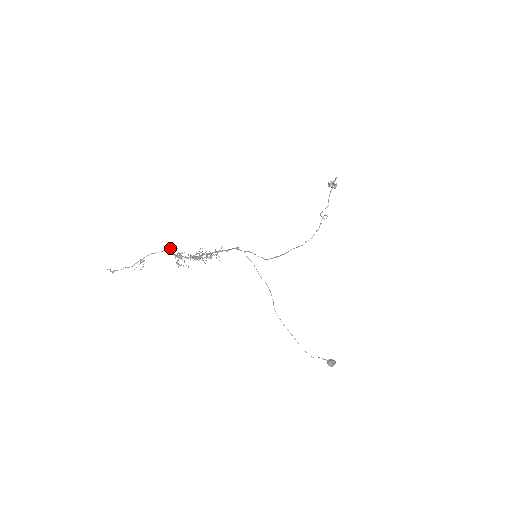
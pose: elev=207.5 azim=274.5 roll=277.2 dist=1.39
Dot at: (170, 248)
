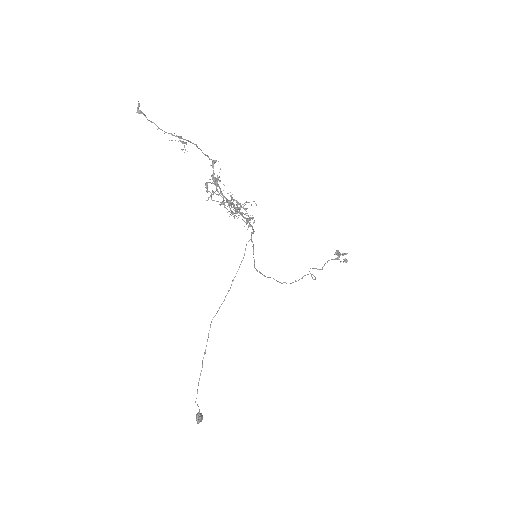
Dot at: (215, 161)
